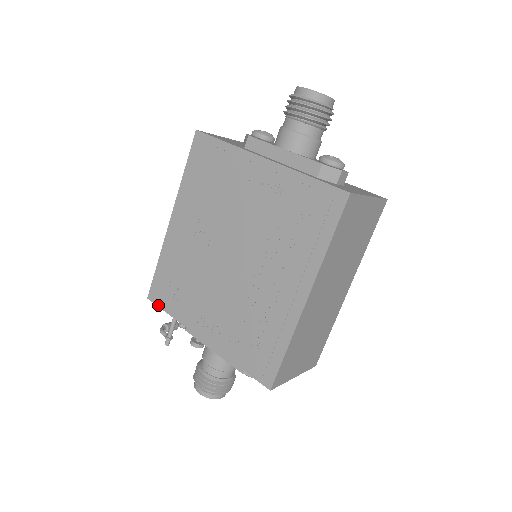
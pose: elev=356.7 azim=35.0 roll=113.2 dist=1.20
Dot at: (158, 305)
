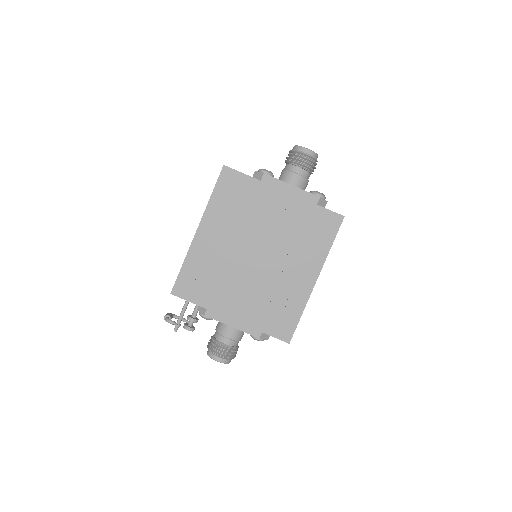
Dot at: (183, 298)
